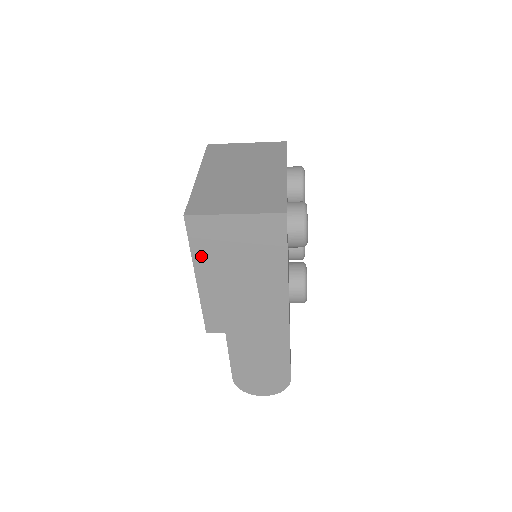
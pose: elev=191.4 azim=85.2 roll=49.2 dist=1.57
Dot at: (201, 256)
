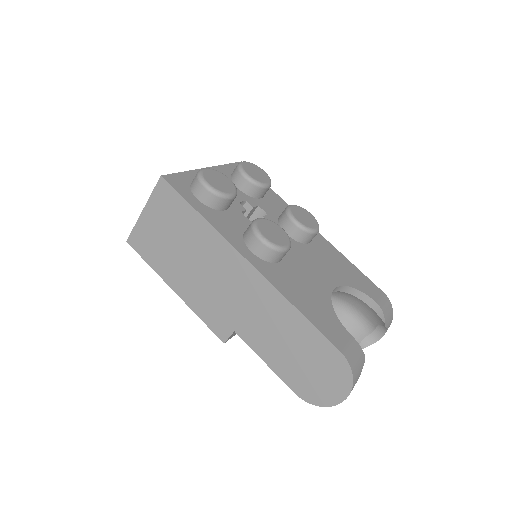
Dot at: (158, 265)
